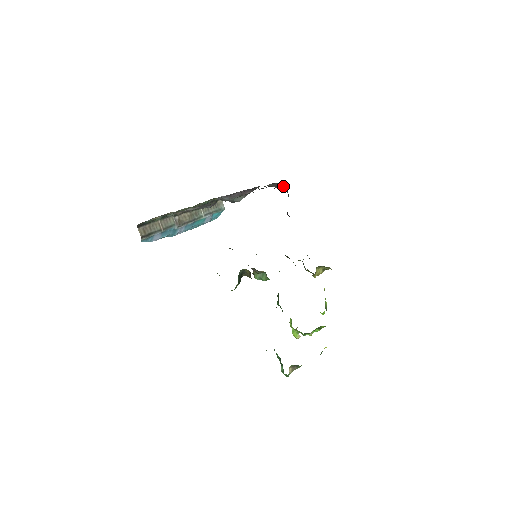
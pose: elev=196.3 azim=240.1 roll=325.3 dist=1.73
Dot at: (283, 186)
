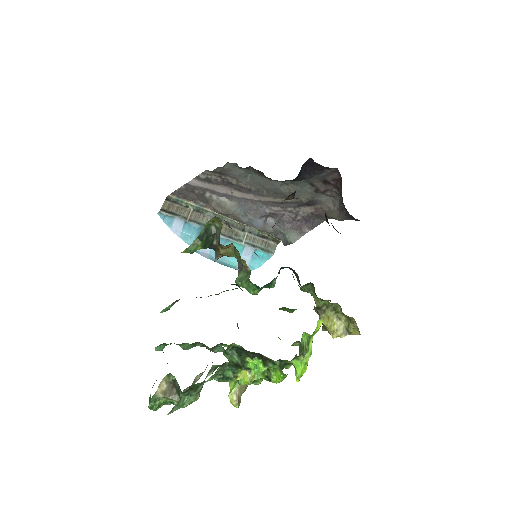
Dot at: (342, 197)
